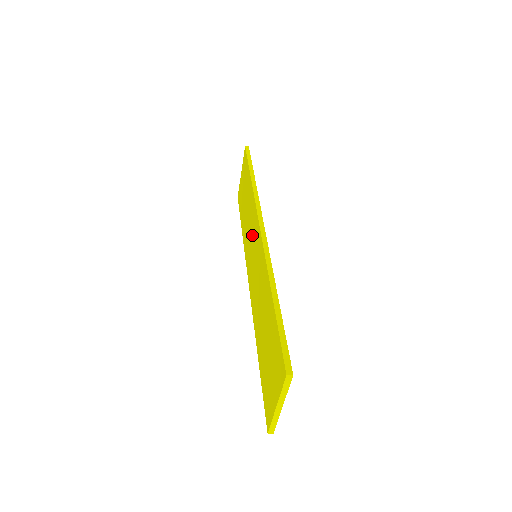
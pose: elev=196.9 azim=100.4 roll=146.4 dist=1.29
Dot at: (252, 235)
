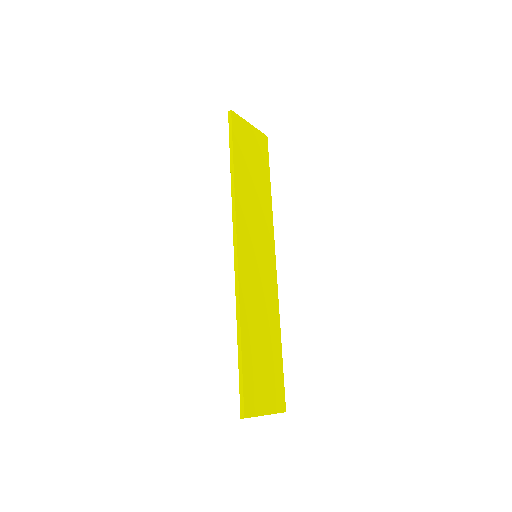
Dot at: occluded
